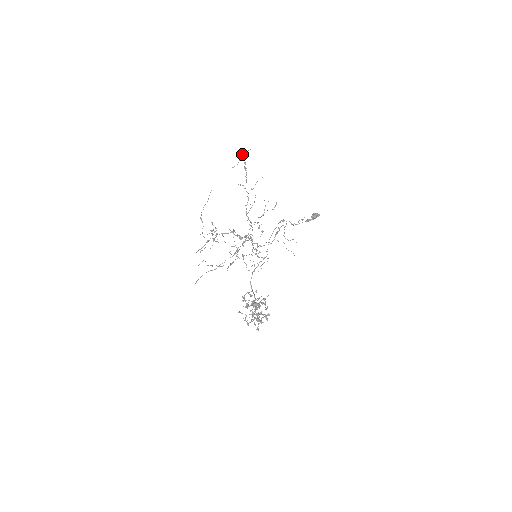
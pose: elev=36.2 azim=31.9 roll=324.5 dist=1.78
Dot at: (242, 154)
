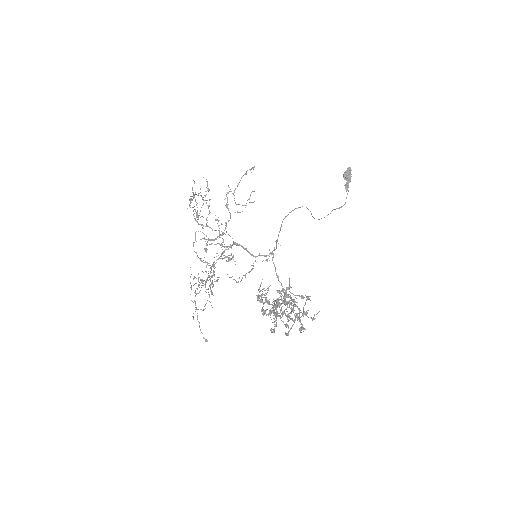
Dot at: (205, 195)
